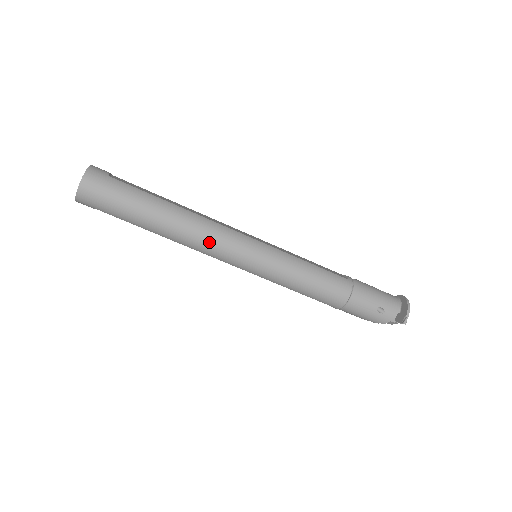
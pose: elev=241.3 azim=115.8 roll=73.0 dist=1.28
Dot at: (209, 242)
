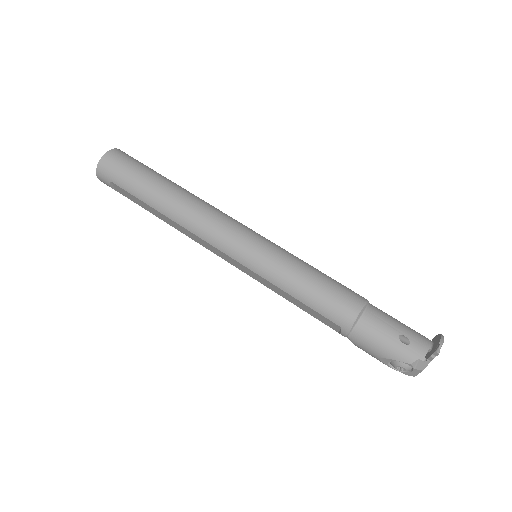
Dot at: (207, 220)
